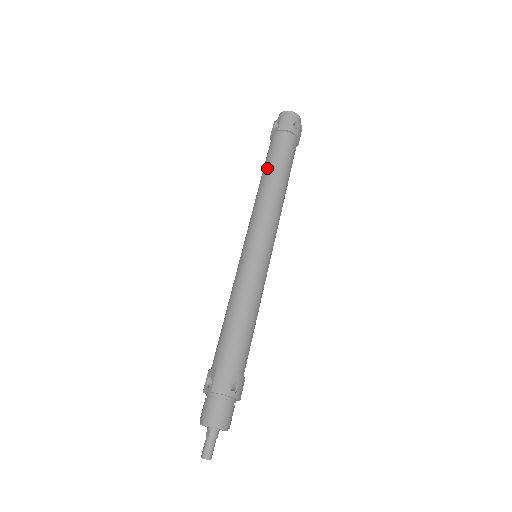
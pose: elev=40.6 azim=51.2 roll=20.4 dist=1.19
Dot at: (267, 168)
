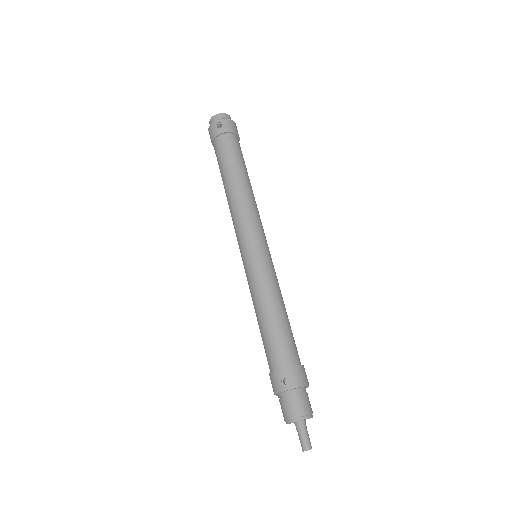
Dot at: occluded
